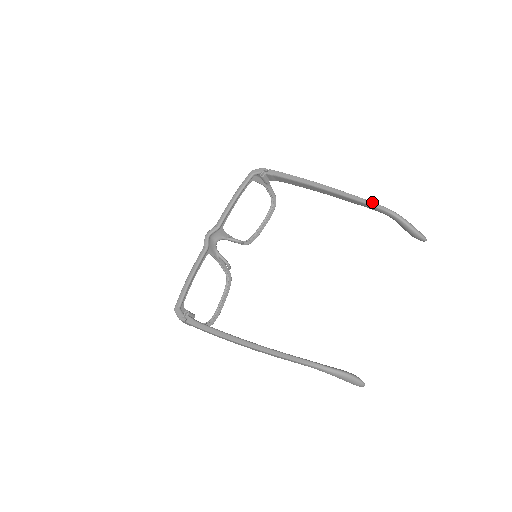
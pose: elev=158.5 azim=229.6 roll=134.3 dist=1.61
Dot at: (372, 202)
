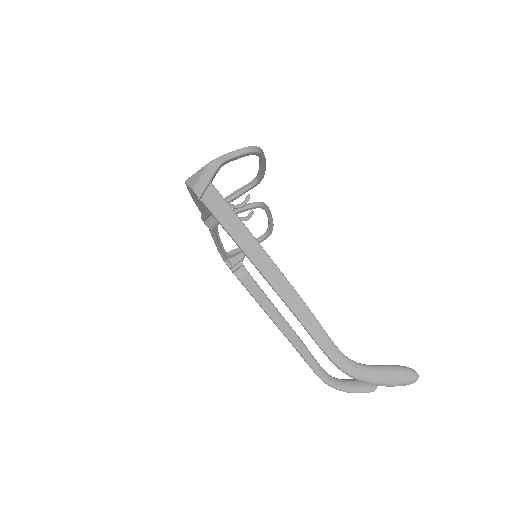
Dot at: occluded
